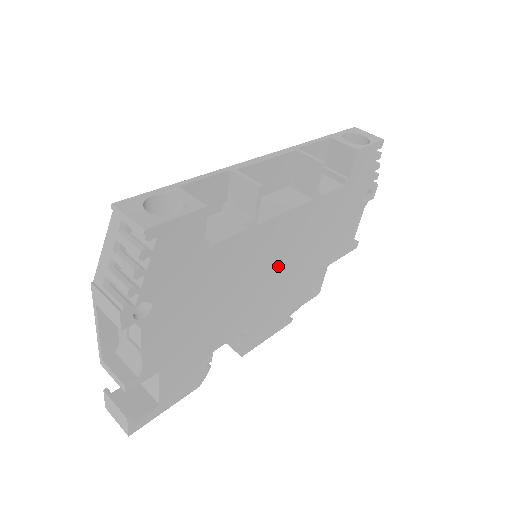
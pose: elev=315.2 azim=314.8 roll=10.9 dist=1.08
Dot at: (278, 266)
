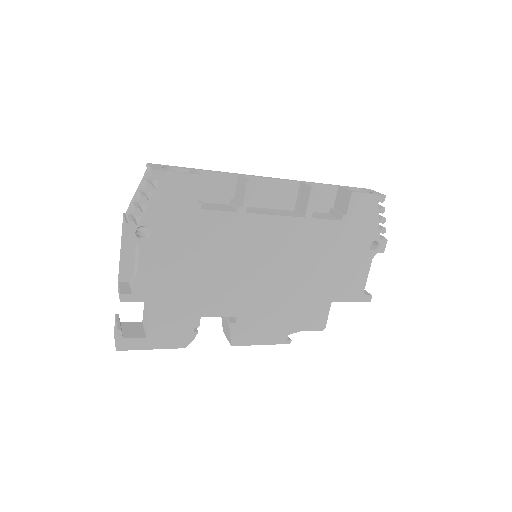
Dot at: (270, 266)
